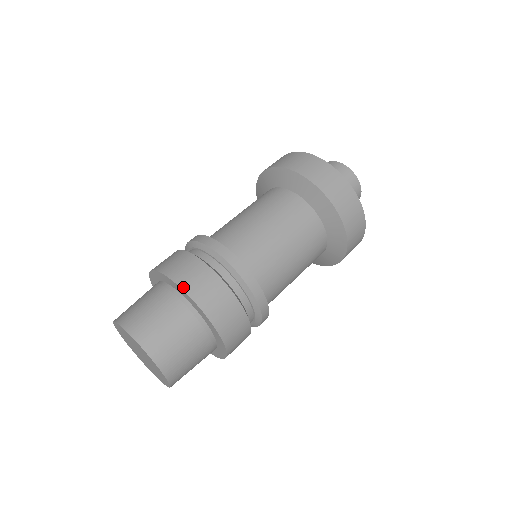
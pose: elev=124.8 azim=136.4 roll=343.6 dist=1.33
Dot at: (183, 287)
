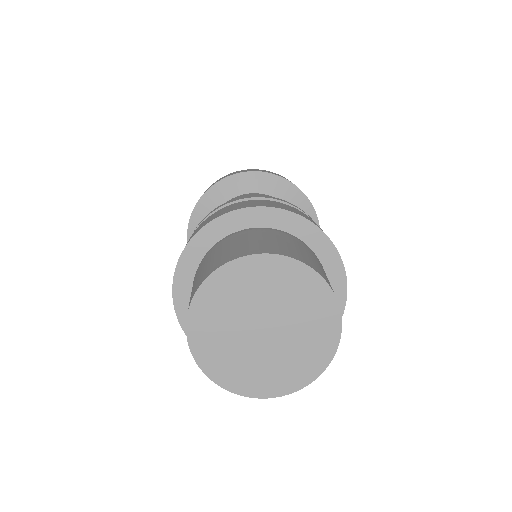
Dot at: occluded
